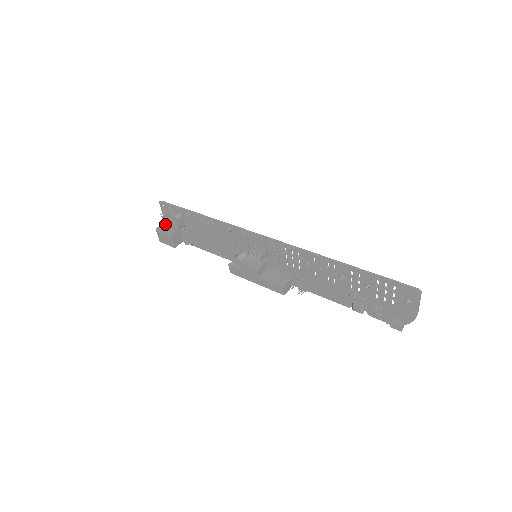
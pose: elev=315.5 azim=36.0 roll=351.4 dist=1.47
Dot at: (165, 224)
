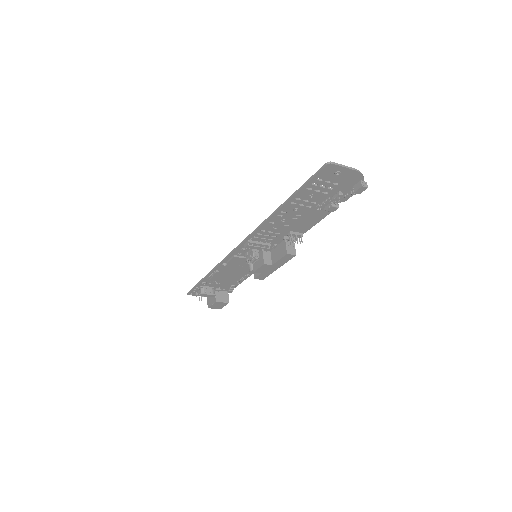
Dot at: (208, 299)
